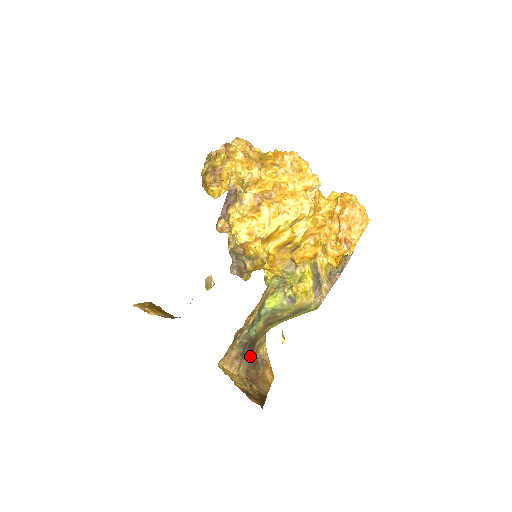
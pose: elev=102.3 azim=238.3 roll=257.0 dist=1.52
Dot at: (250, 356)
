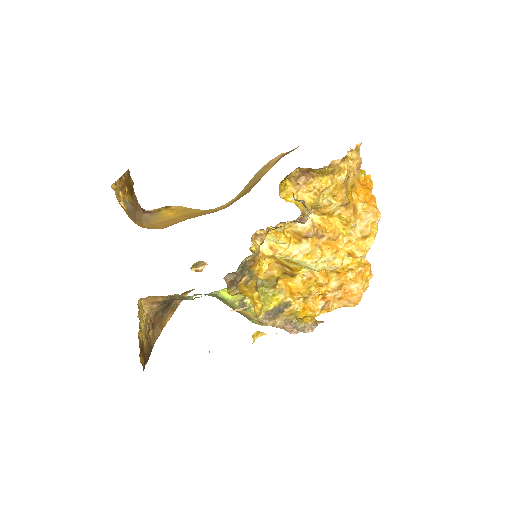
Dot at: occluded
